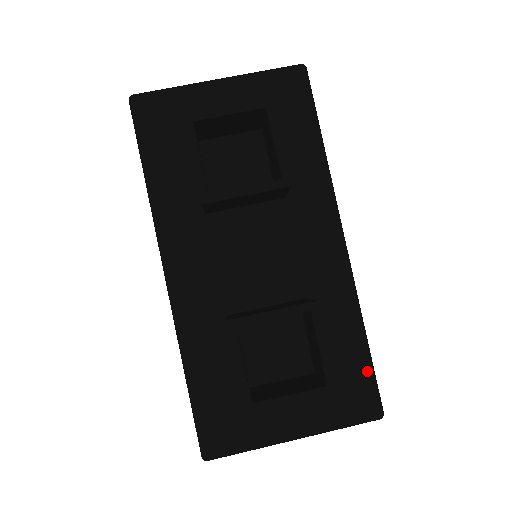
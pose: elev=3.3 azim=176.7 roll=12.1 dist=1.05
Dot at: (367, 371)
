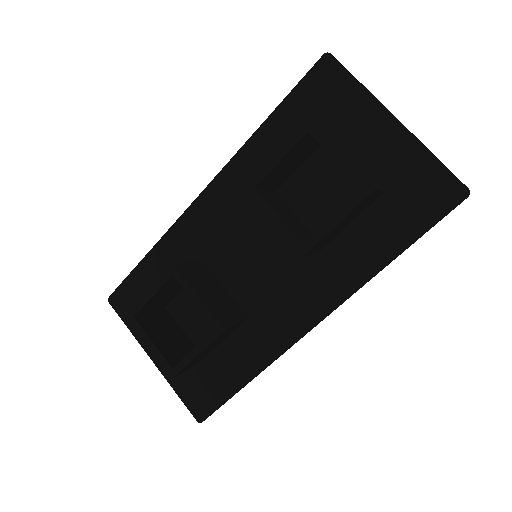
Dot at: (223, 395)
